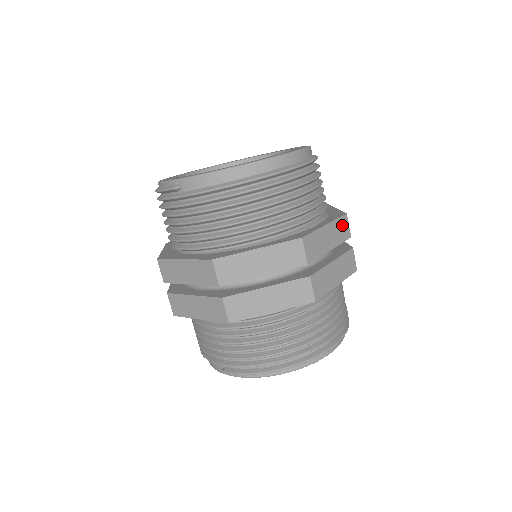
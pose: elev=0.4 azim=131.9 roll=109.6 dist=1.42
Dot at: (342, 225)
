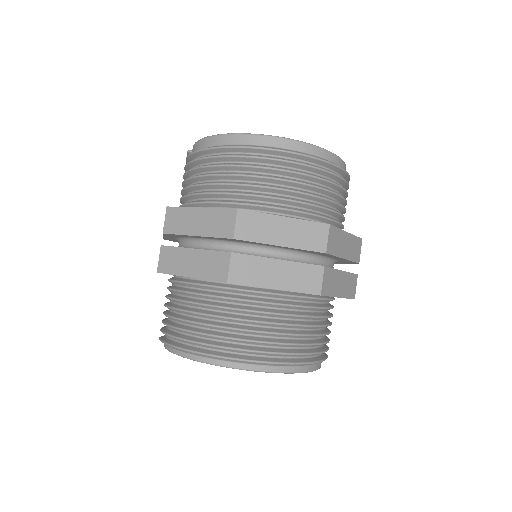
Dot at: (315, 232)
